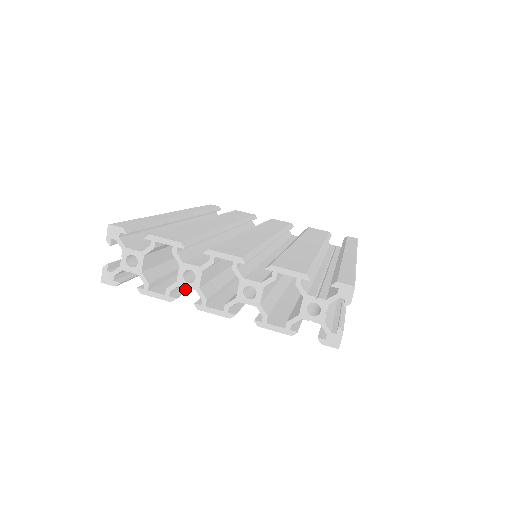
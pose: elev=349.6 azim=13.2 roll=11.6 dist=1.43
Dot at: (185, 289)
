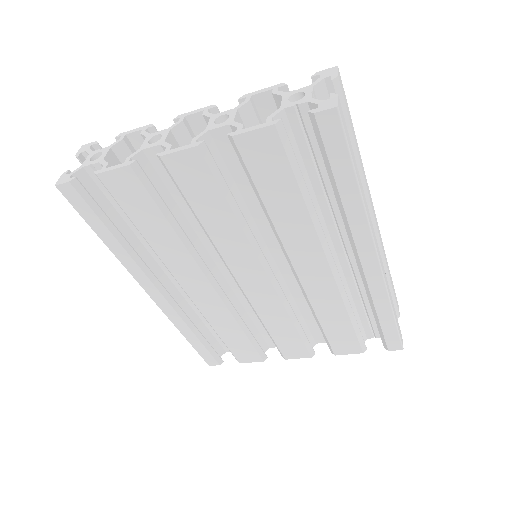
Dot at: (153, 190)
